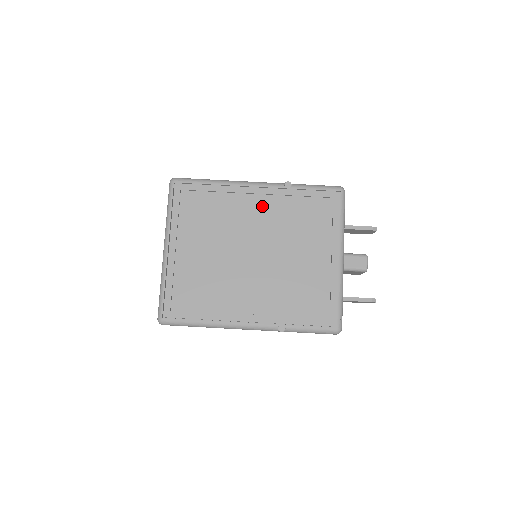
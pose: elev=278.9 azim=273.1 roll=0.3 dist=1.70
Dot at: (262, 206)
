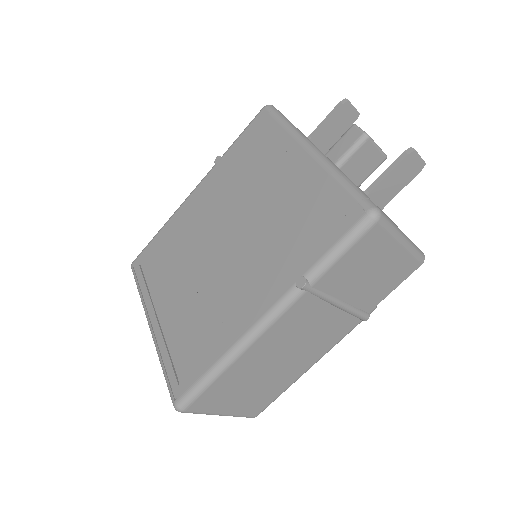
Dot at: (208, 200)
